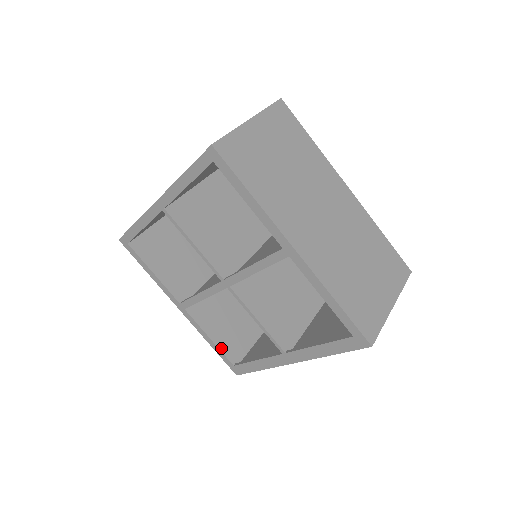
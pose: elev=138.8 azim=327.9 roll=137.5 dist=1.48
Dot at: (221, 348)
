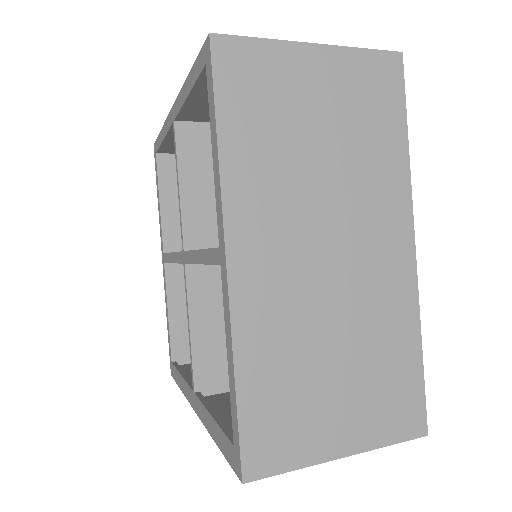
Dot at: (173, 333)
